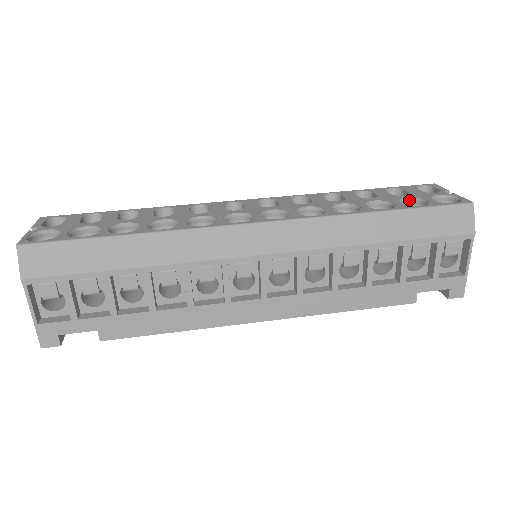
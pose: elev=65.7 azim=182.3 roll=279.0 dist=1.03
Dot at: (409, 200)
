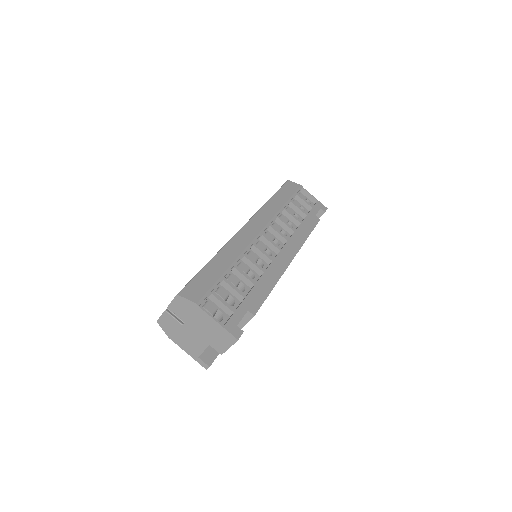
Dot at: occluded
